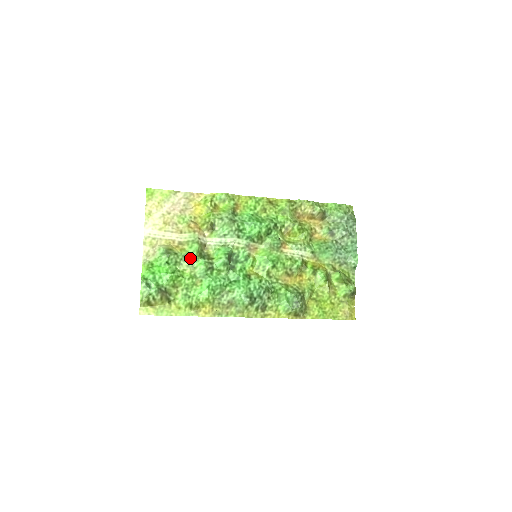
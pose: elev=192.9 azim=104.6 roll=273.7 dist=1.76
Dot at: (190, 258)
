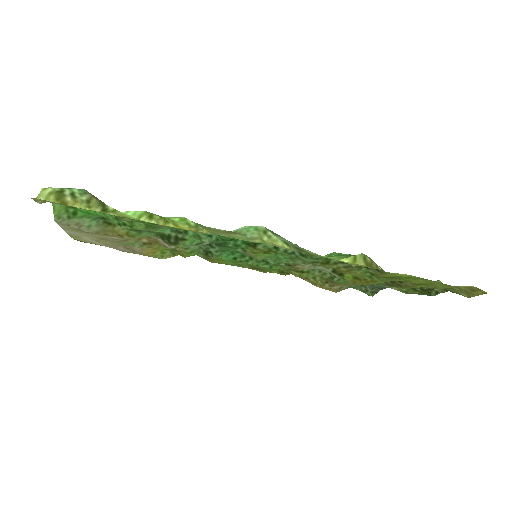
Dot at: (144, 231)
